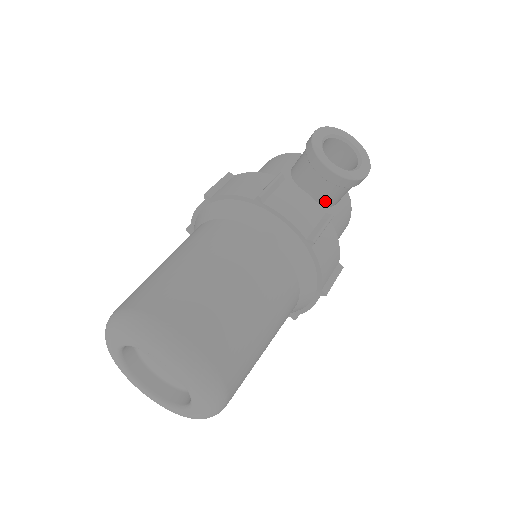
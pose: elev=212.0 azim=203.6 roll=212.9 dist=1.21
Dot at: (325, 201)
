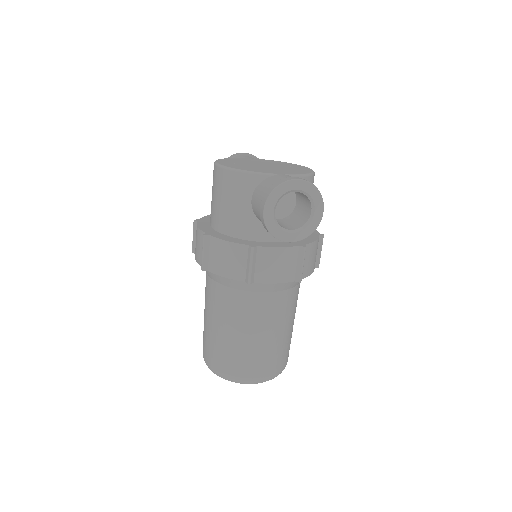
Dot at: occluded
